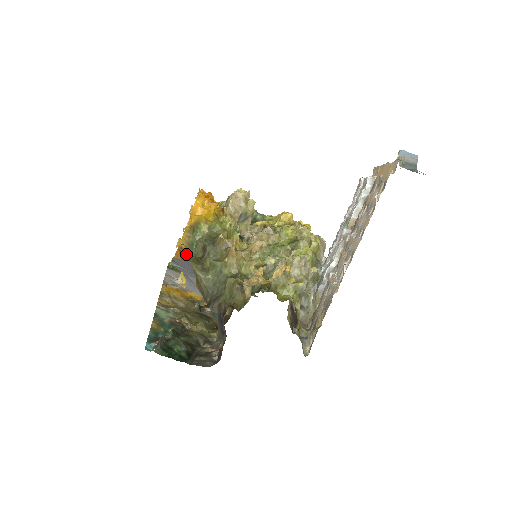
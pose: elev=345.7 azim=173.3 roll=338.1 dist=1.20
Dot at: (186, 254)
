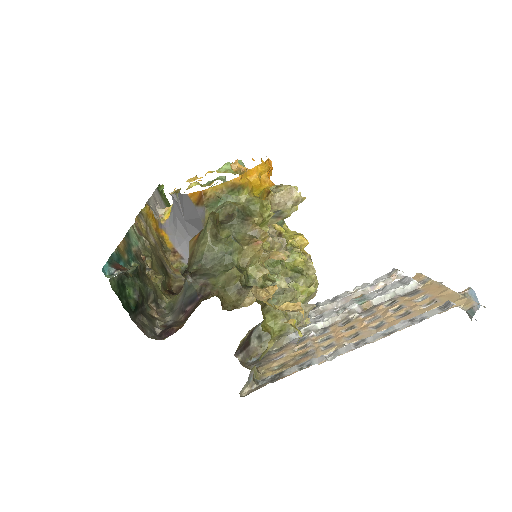
Dot at: (204, 203)
